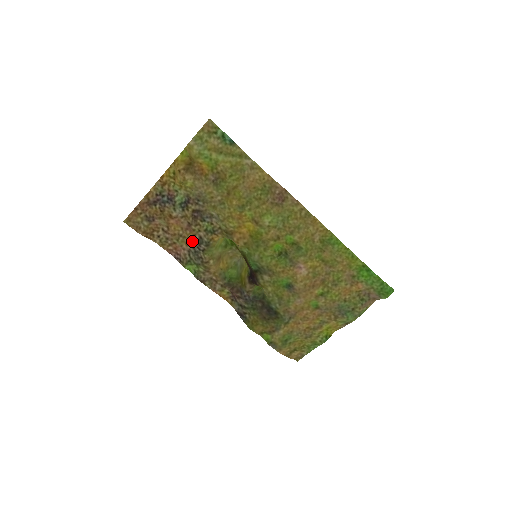
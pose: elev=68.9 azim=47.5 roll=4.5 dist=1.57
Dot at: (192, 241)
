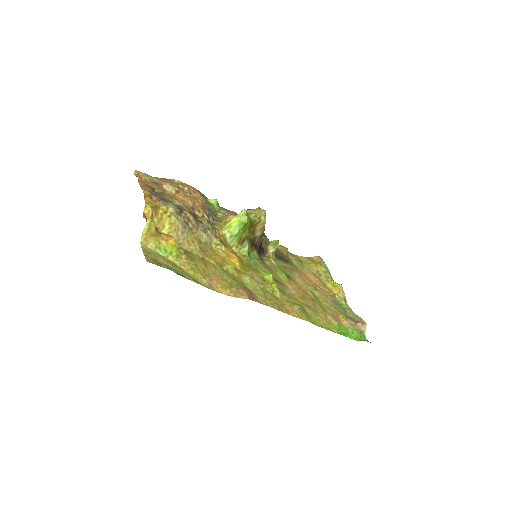
Dot at: (203, 207)
